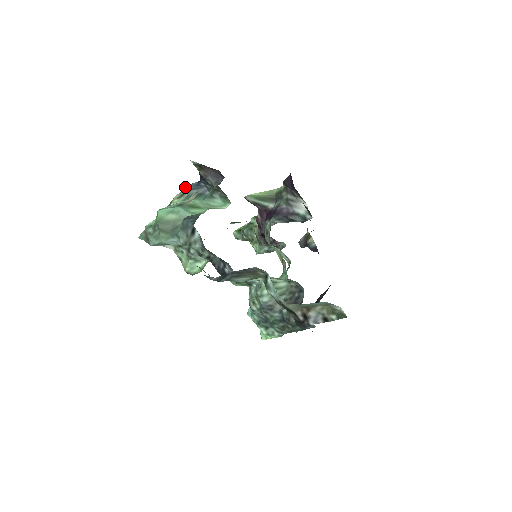
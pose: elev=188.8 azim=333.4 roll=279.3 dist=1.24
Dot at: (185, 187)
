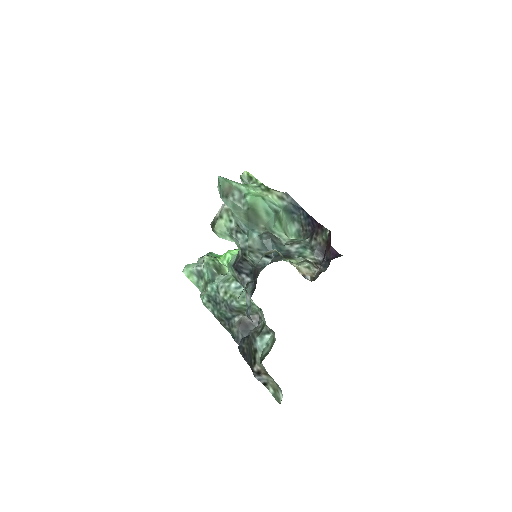
Dot at: occluded
